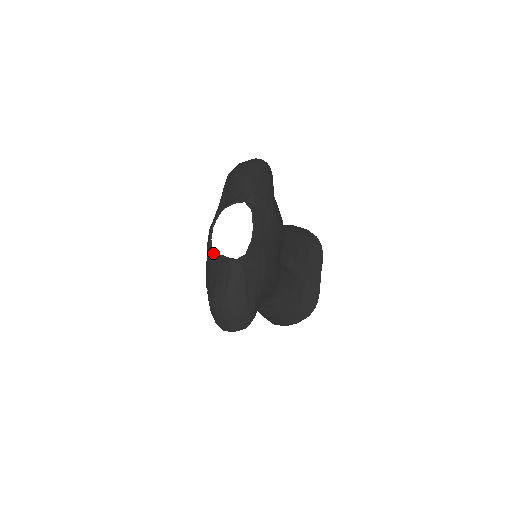
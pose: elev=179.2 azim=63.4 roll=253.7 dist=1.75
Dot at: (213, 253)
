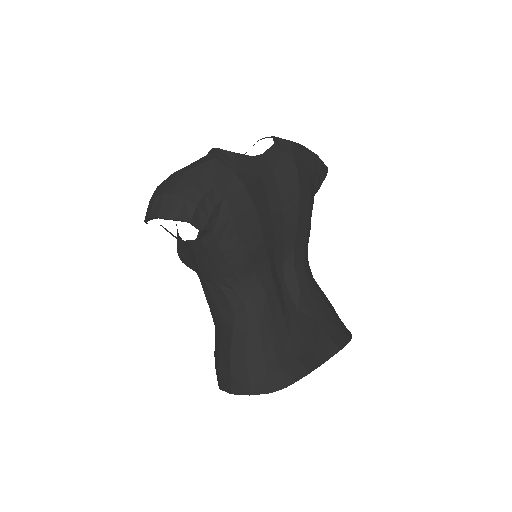
Dot at: occluded
